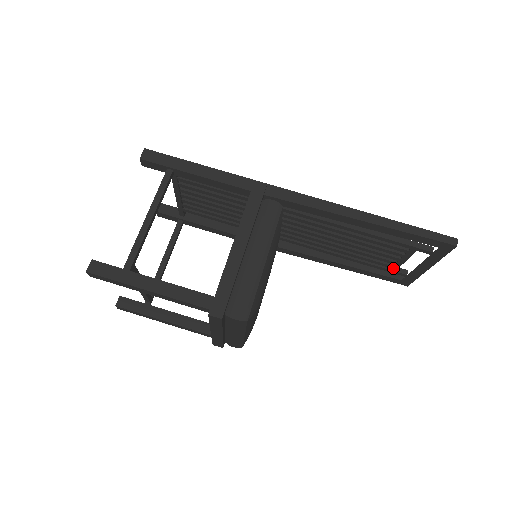
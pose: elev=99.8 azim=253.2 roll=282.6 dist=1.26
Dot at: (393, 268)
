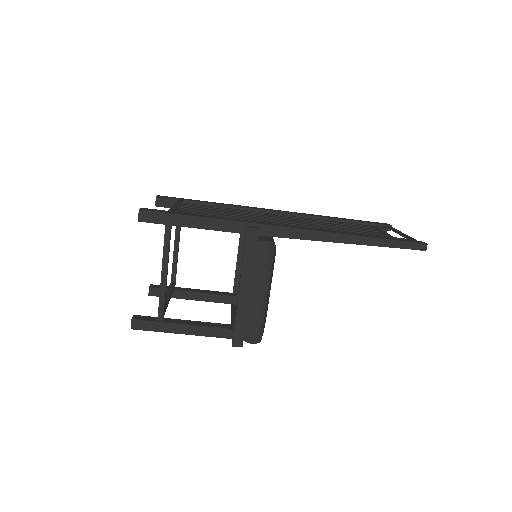
Dot at: occluded
